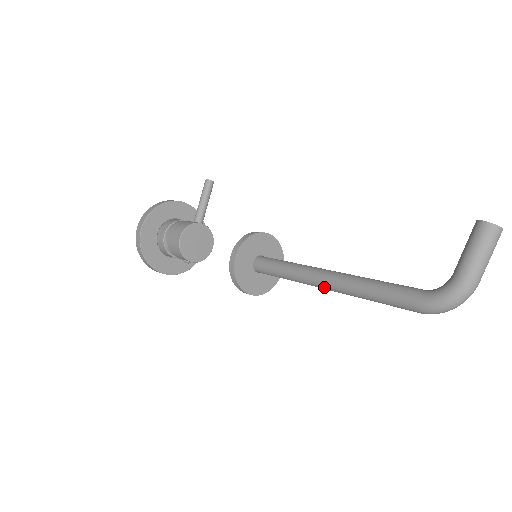
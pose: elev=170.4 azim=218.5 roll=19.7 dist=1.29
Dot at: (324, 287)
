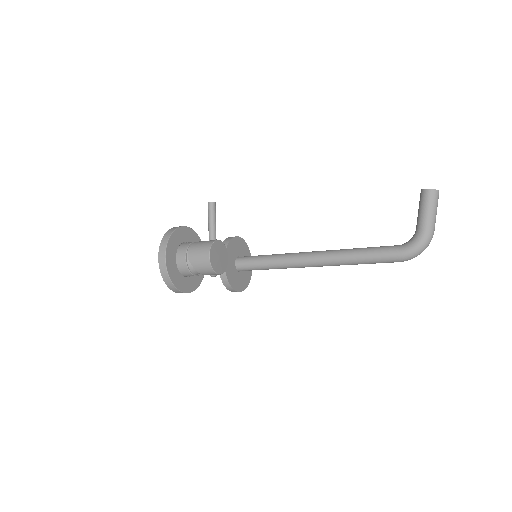
Dot at: (314, 265)
